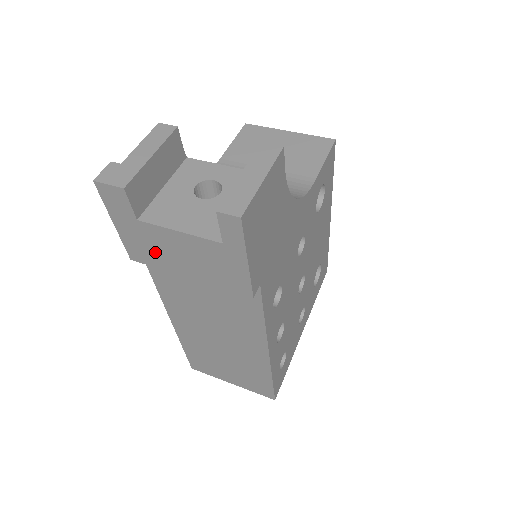
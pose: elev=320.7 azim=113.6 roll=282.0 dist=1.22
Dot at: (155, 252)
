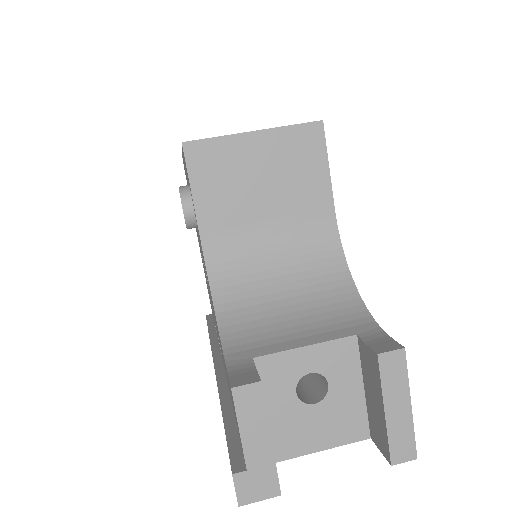
Dot at: occluded
